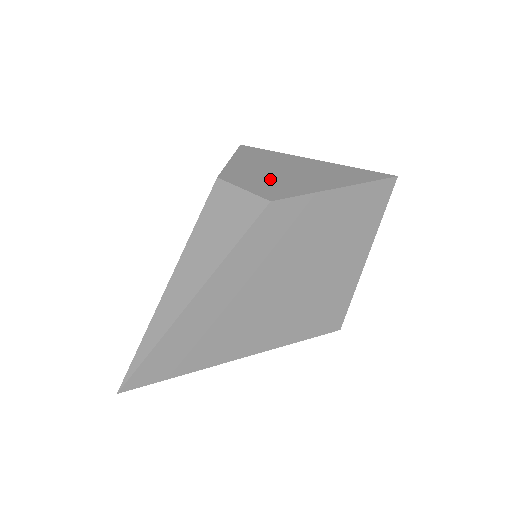
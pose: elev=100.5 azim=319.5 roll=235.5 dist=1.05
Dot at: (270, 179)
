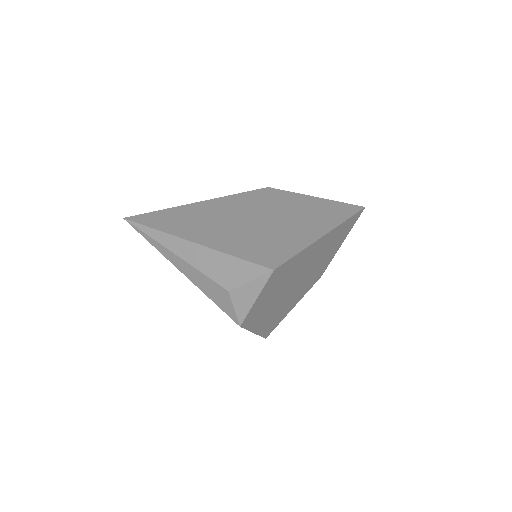
Dot at: occluded
